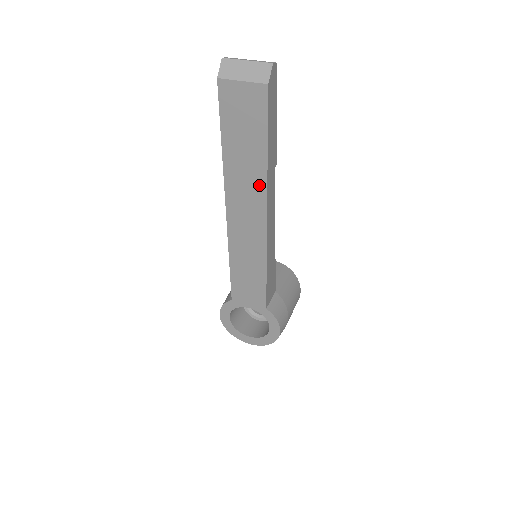
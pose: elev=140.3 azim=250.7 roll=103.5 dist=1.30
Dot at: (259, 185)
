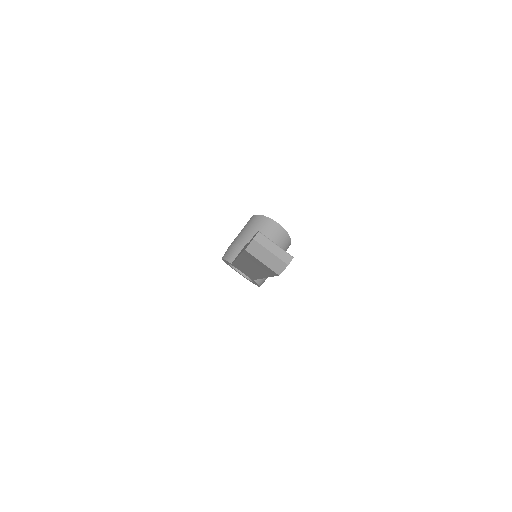
Dot at: (262, 274)
